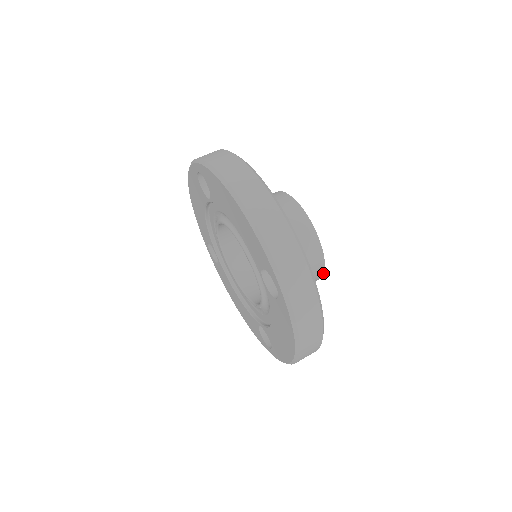
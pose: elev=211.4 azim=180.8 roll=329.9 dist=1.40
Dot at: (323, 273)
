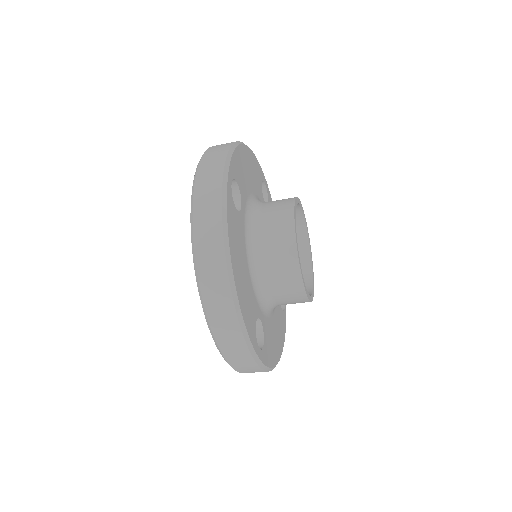
Dot at: (312, 299)
